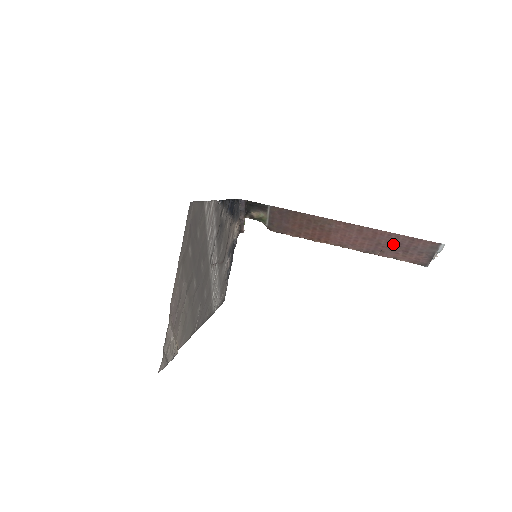
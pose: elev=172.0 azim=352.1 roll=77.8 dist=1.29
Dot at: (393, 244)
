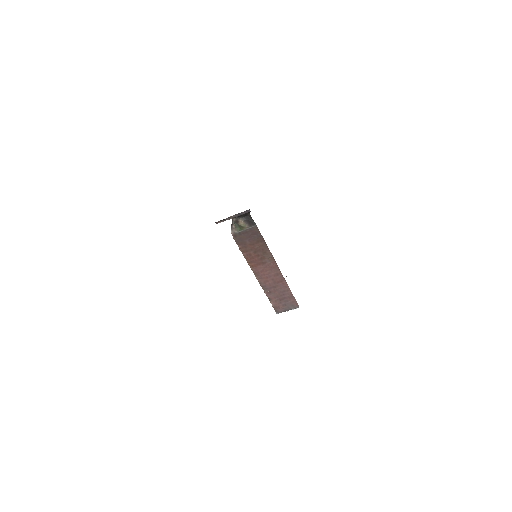
Dot at: (280, 292)
